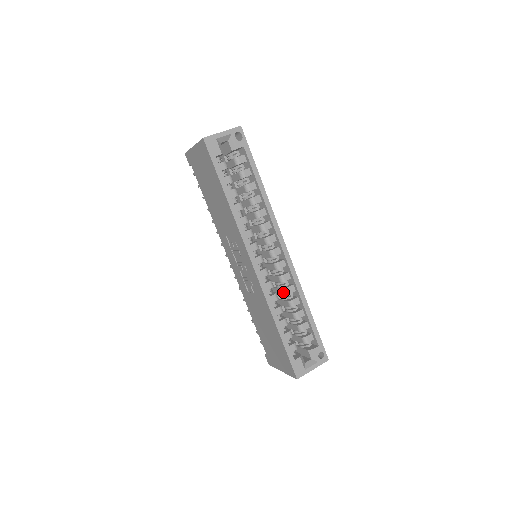
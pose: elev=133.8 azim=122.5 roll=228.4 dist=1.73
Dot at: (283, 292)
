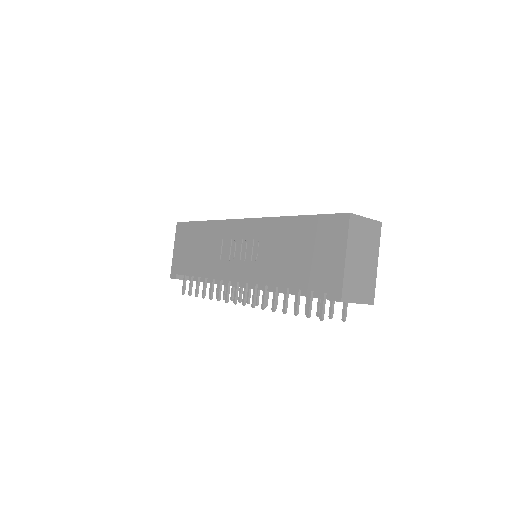
Dot at: occluded
